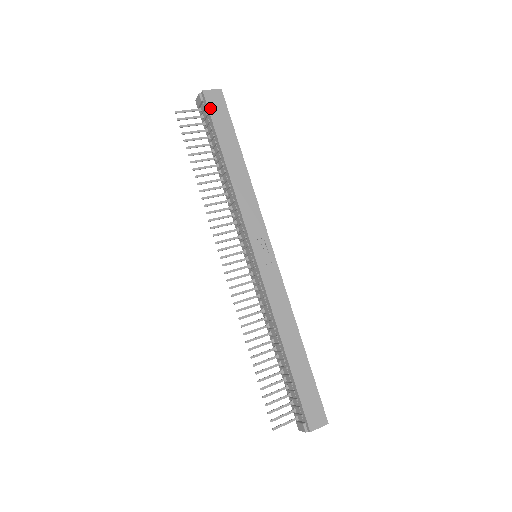
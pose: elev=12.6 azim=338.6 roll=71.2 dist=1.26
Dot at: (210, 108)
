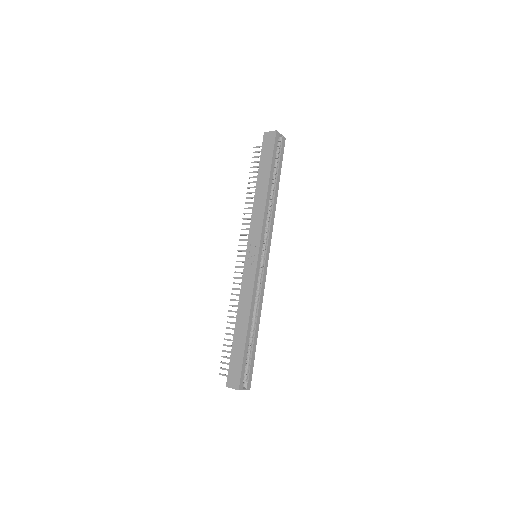
Dot at: (263, 145)
